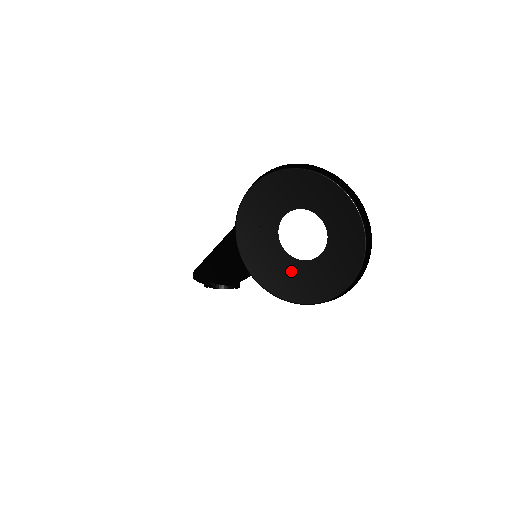
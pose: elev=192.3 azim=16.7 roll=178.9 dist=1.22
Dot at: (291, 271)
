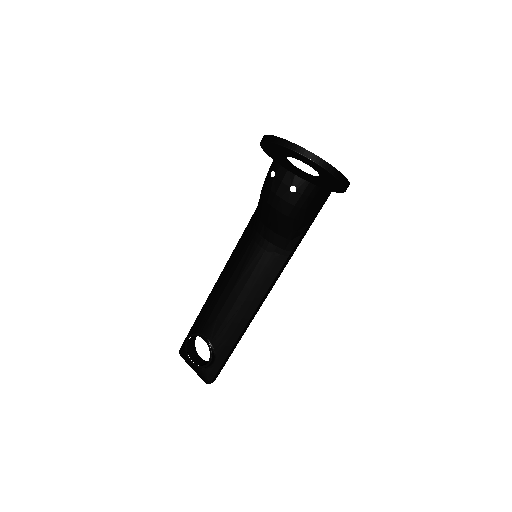
Dot at: (283, 160)
